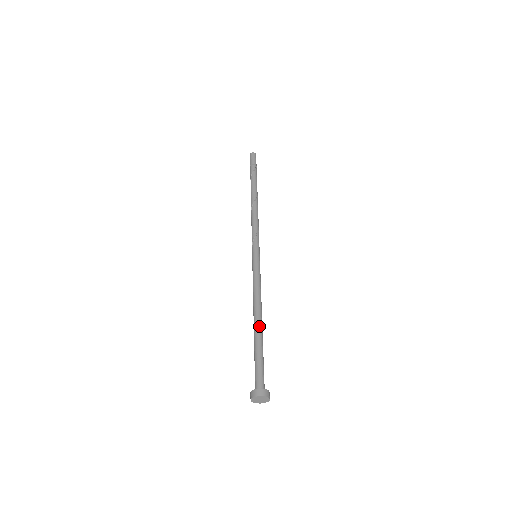
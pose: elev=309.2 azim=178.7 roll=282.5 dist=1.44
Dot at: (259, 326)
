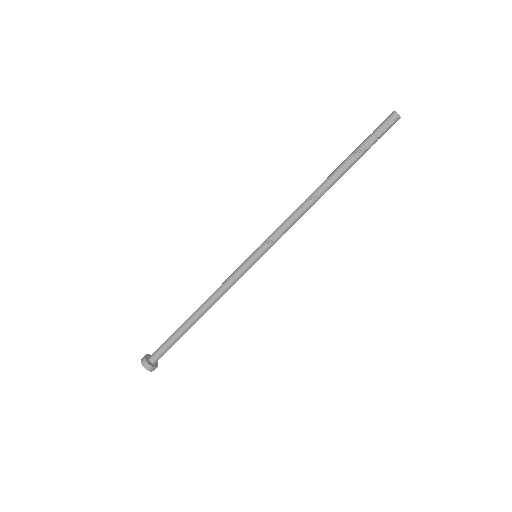
Dot at: (194, 322)
